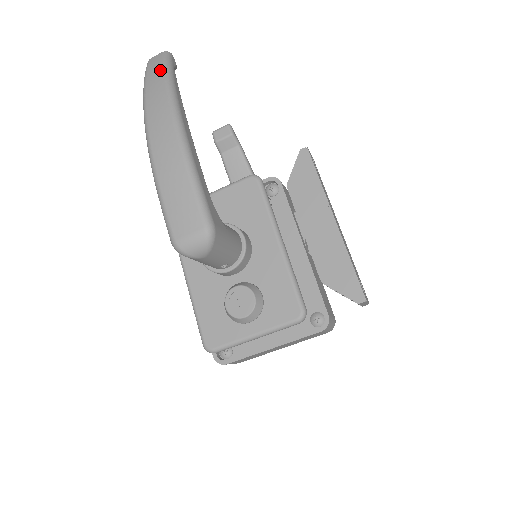
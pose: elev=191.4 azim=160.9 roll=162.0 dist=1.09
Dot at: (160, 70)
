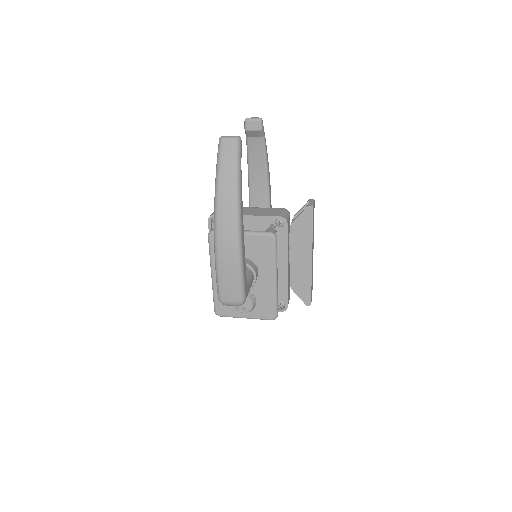
Dot at: (232, 170)
